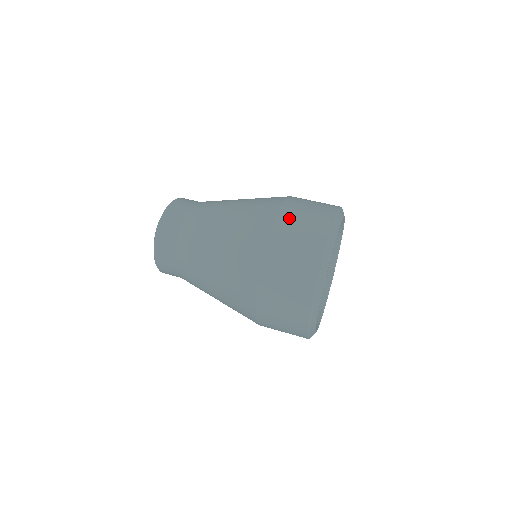
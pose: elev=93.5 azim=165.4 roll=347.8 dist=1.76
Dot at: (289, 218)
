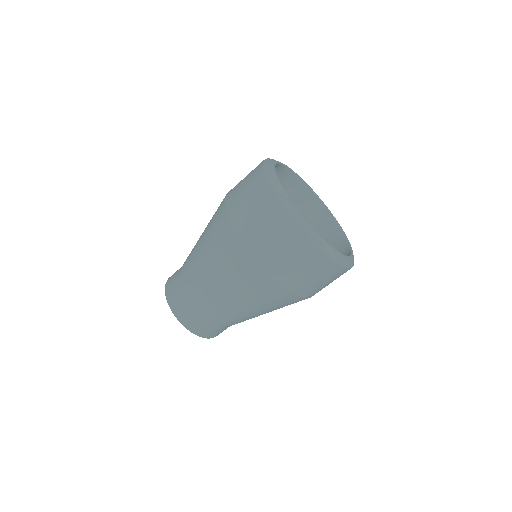
Dot at: (234, 187)
